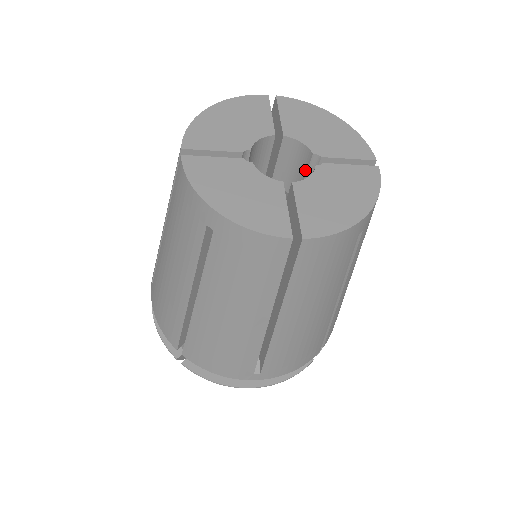
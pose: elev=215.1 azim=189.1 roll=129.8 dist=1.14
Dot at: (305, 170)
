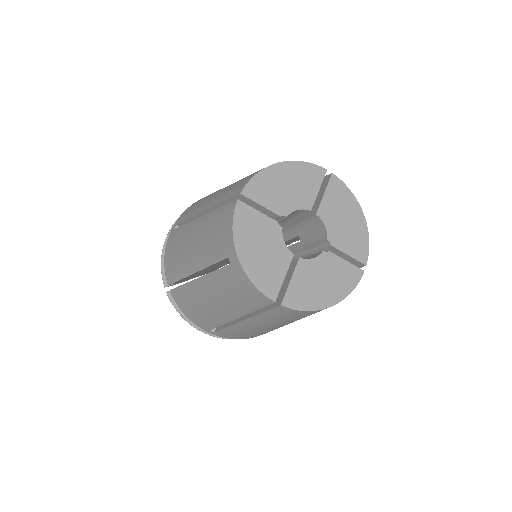
Dot at: (317, 241)
